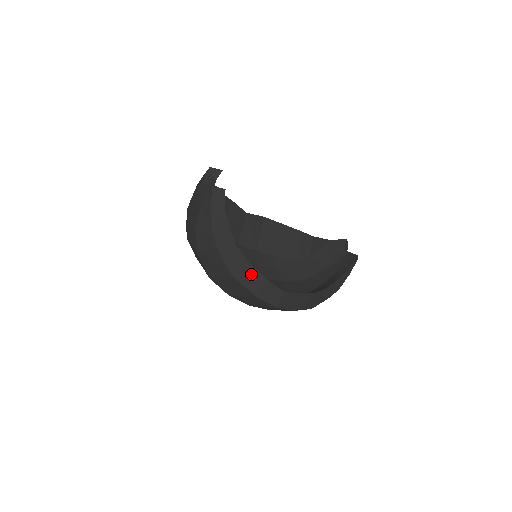
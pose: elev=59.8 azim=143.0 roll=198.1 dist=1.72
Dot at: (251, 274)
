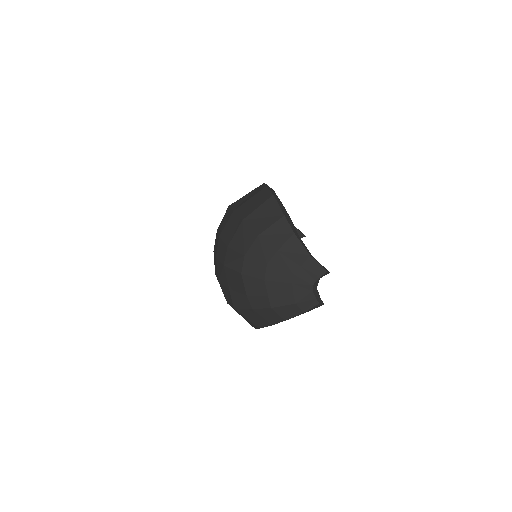
Dot at: occluded
